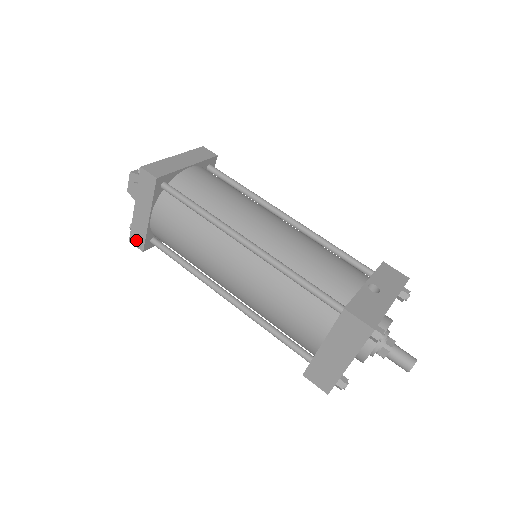
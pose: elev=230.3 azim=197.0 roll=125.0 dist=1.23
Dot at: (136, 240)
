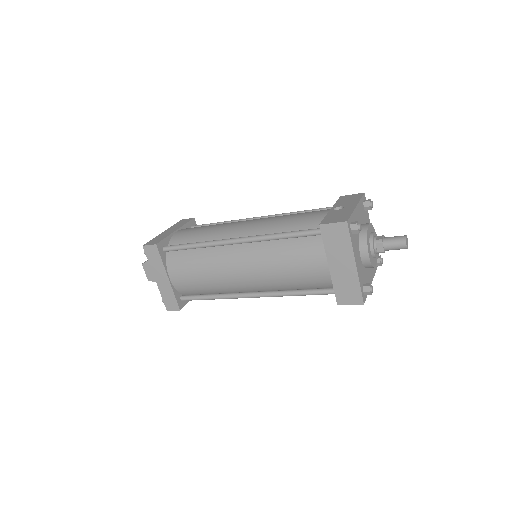
Dot at: (171, 305)
